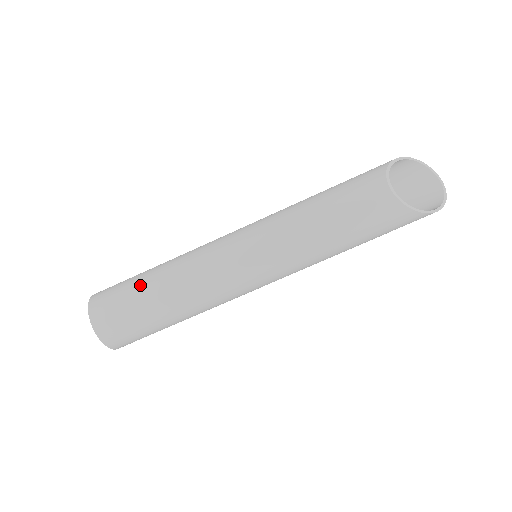
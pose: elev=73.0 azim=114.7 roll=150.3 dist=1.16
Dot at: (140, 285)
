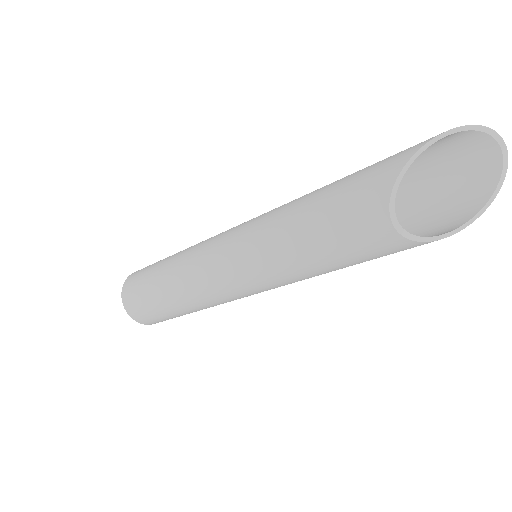
Dot at: (154, 294)
